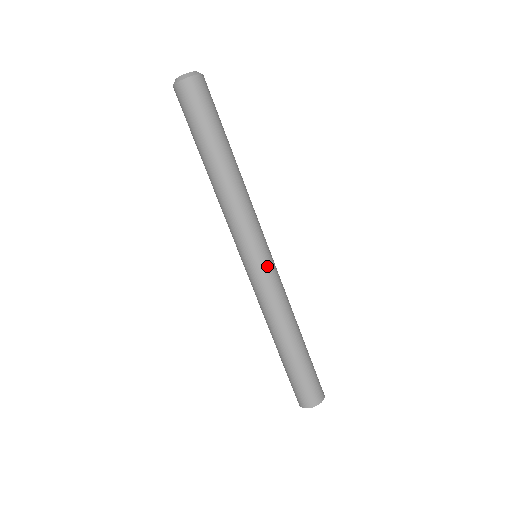
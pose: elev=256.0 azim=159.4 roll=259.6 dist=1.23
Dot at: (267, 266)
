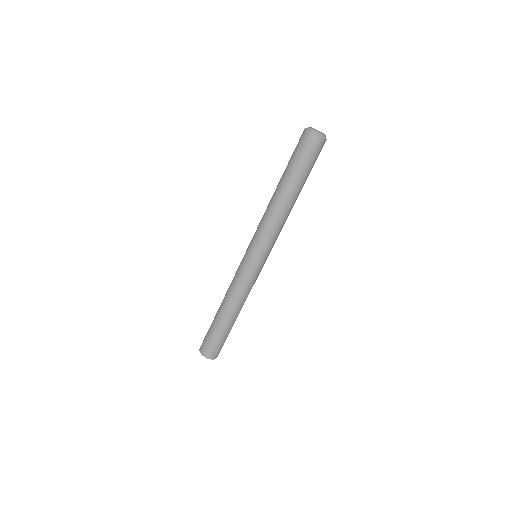
Dot at: (255, 268)
